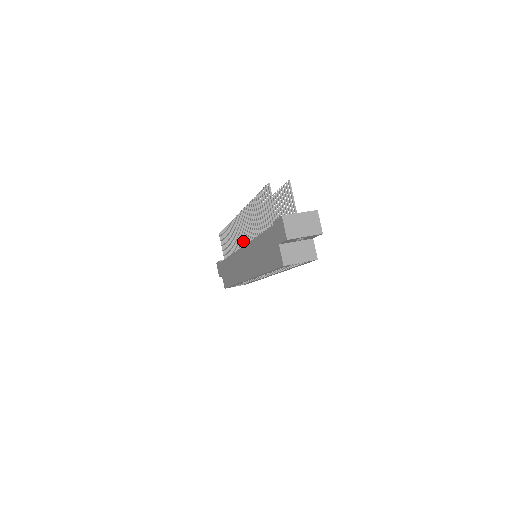
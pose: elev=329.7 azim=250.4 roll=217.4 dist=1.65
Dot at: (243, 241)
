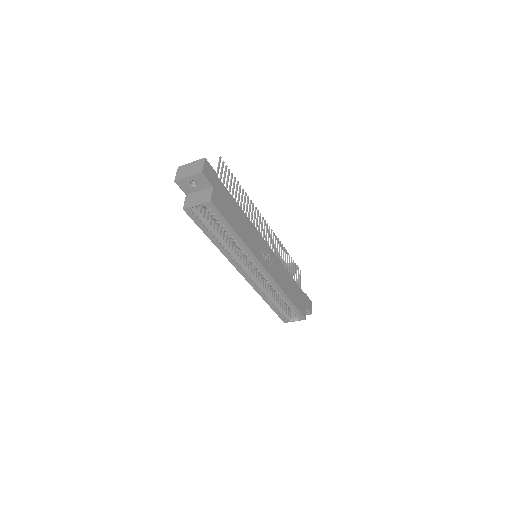
Dot at: occluded
